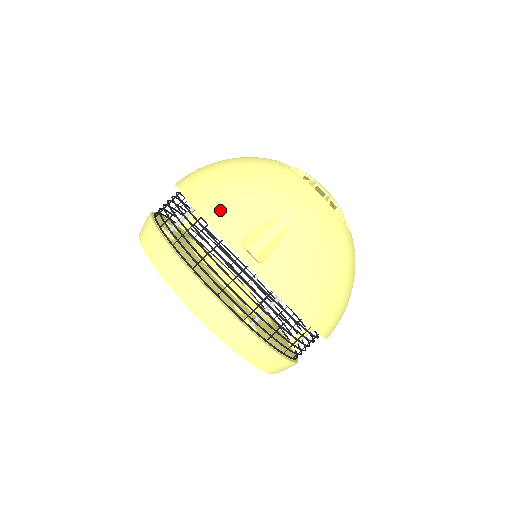
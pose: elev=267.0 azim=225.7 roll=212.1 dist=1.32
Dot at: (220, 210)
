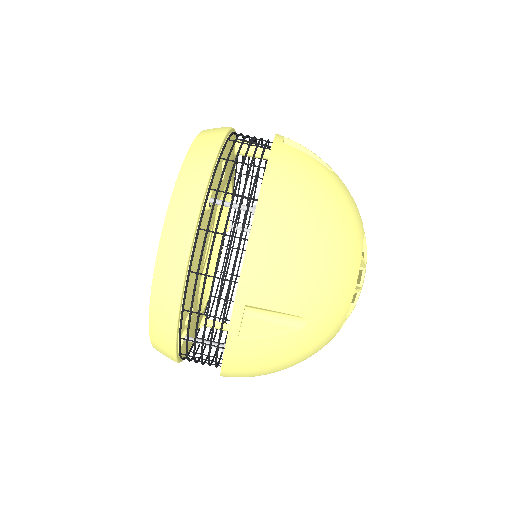
Dot at: (266, 263)
